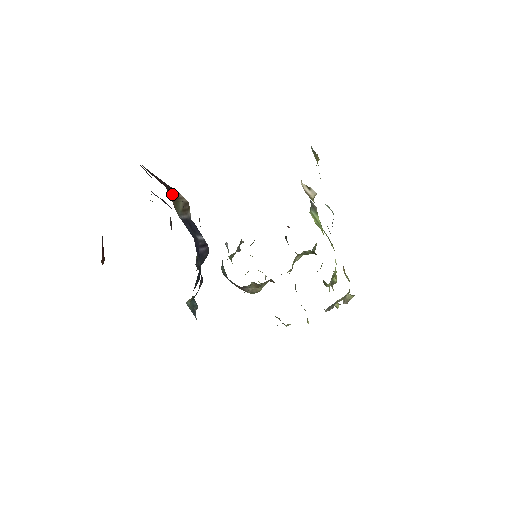
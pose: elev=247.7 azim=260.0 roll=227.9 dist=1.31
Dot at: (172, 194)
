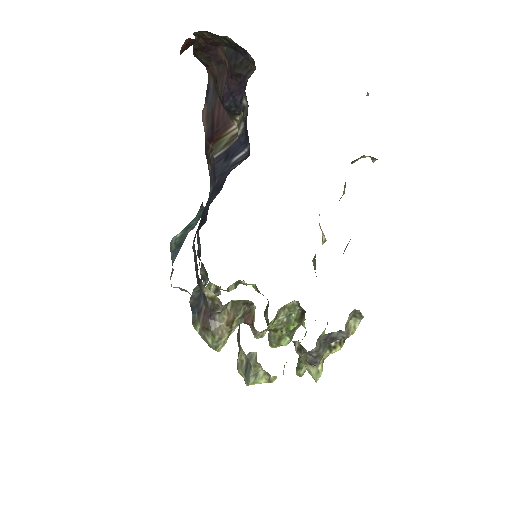
Dot at: (220, 134)
